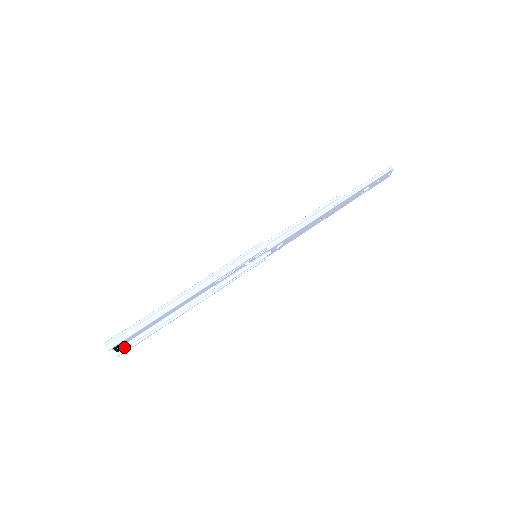
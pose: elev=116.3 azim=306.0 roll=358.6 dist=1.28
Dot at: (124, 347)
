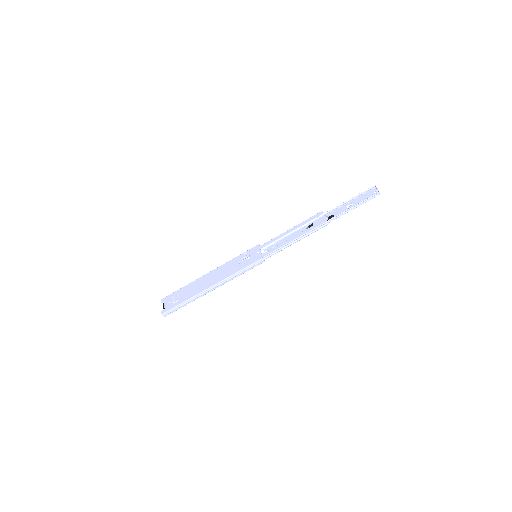
Dot at: (168, 297)
